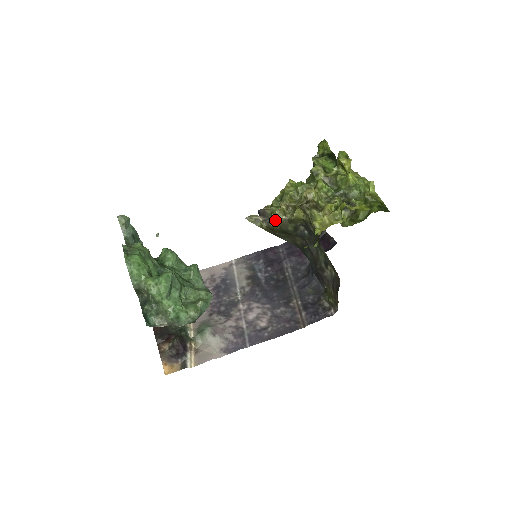
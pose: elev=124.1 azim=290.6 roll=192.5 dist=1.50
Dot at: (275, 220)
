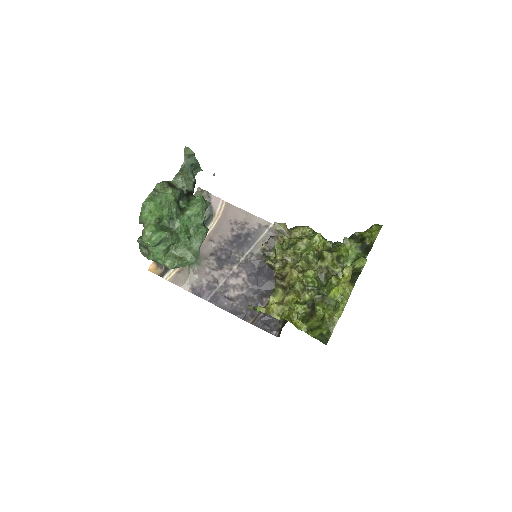
Dot at: (271, 256)
